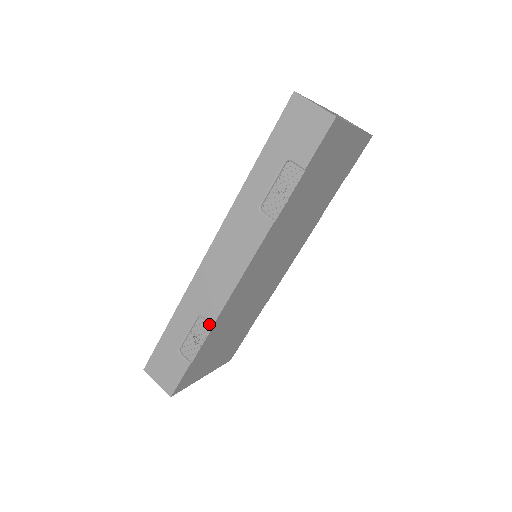
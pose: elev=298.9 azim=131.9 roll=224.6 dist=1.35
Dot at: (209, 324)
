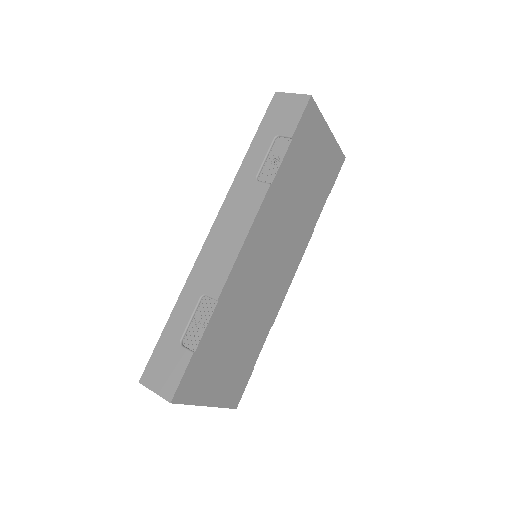
Dot at: (213, 301)
